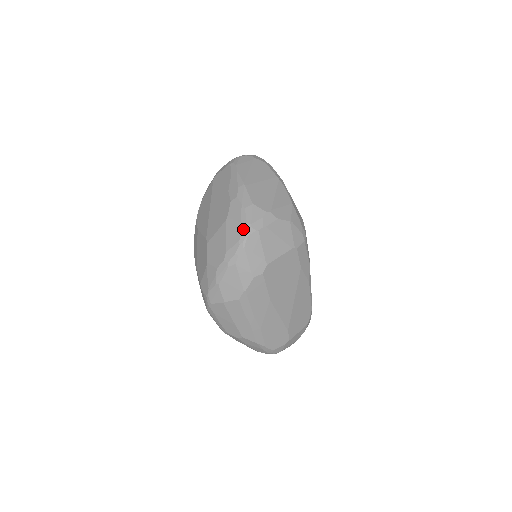
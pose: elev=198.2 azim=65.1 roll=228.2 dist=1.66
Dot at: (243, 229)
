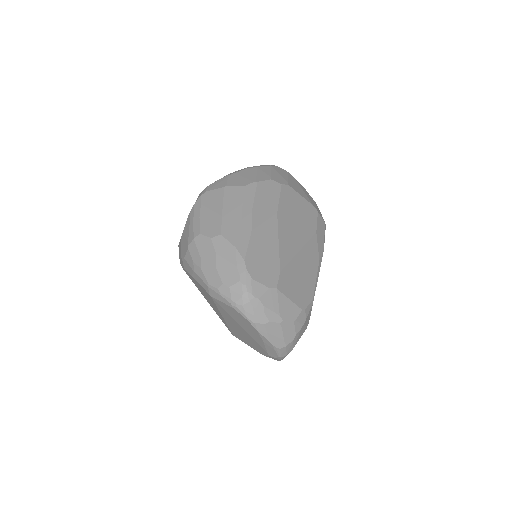
Dot at: occluded
